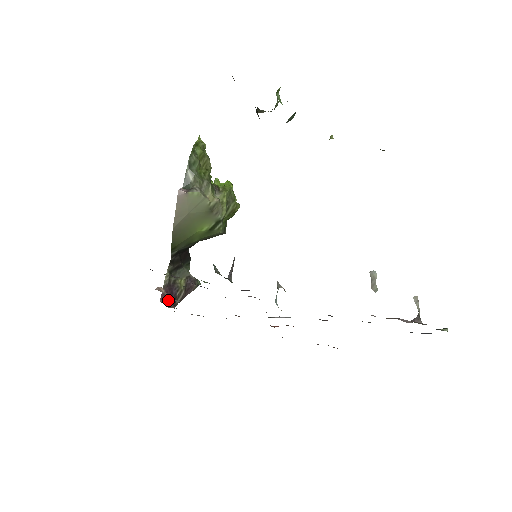
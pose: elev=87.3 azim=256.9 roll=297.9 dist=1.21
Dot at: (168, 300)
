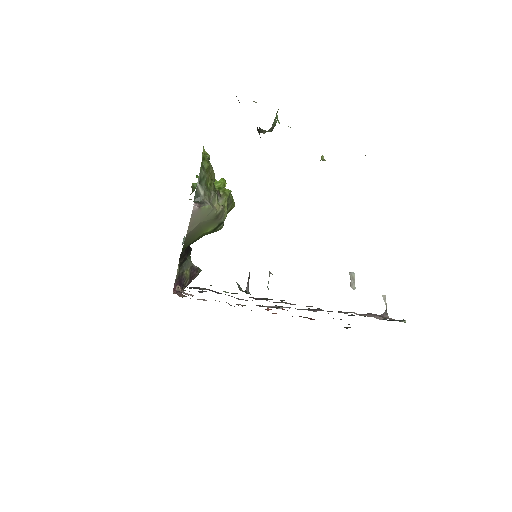
Dot at: occluded
